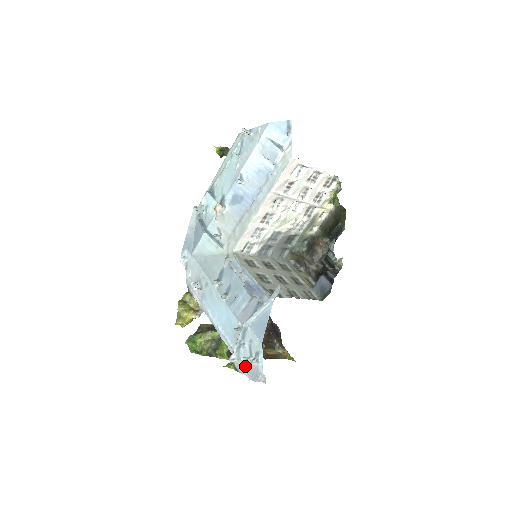
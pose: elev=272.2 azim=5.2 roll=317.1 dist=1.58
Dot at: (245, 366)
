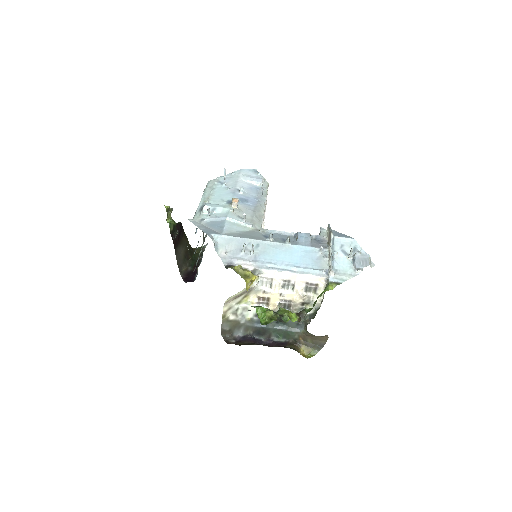
Dot at: (346, 271)
